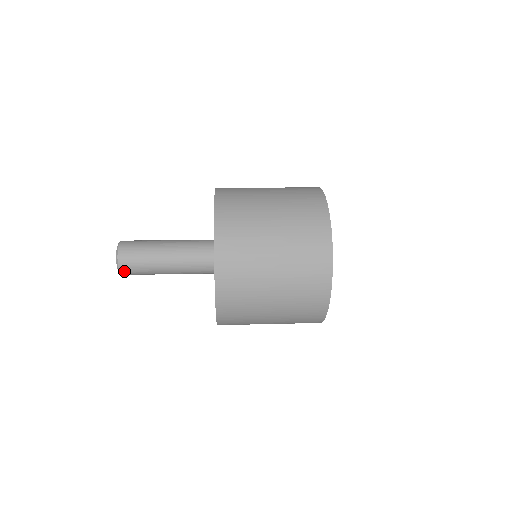
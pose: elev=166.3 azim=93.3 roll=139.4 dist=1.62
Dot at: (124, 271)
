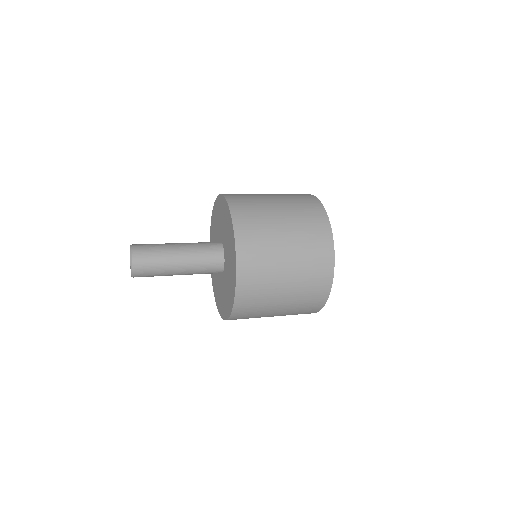
Dot at: (137, 268)
